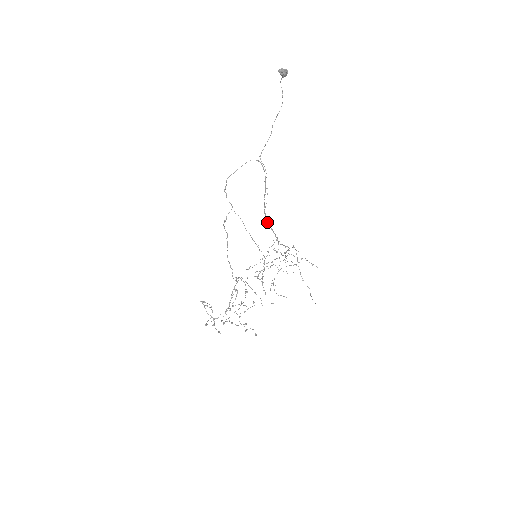
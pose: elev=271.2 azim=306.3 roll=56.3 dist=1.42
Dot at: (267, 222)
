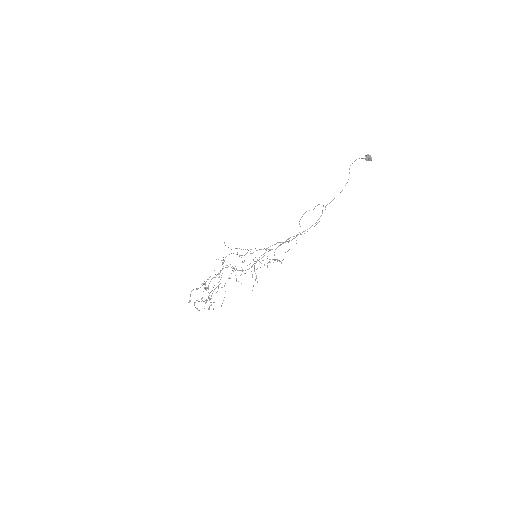
Dot at: occluded
